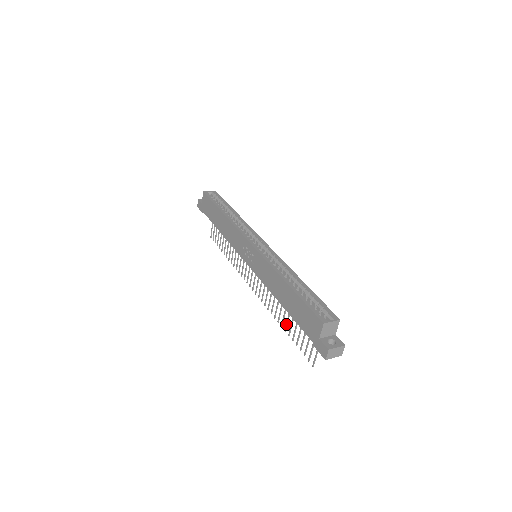
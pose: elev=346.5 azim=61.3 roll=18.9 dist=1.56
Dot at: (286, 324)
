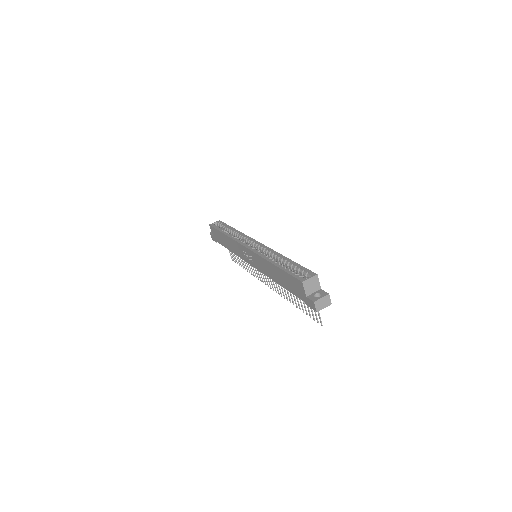
Dot at: occluded
